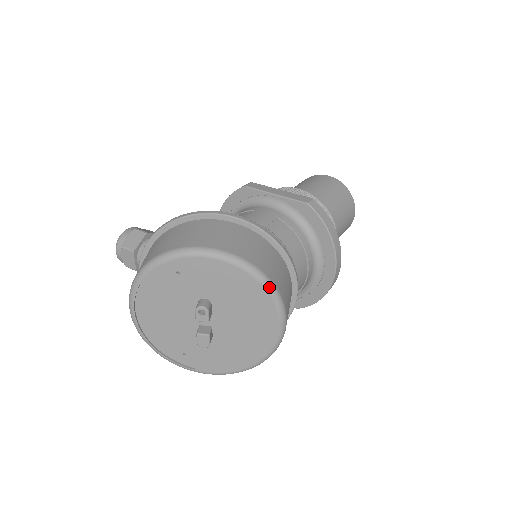
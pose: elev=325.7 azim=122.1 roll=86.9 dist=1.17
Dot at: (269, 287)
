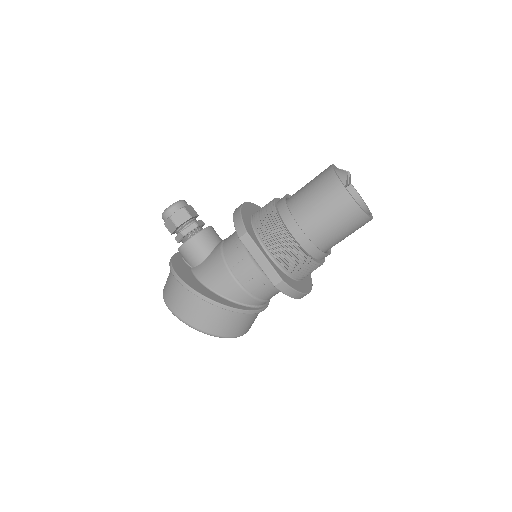
Dot at: occluded
